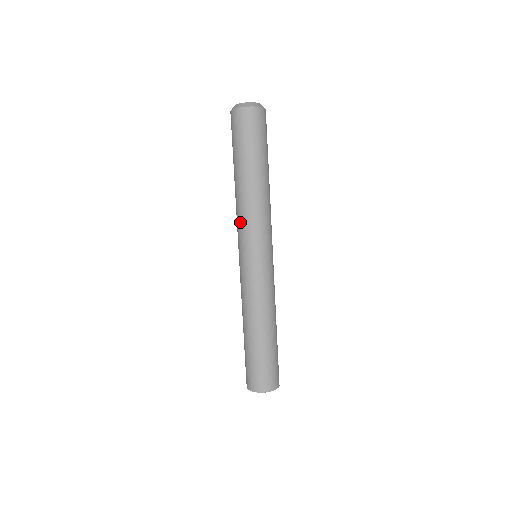
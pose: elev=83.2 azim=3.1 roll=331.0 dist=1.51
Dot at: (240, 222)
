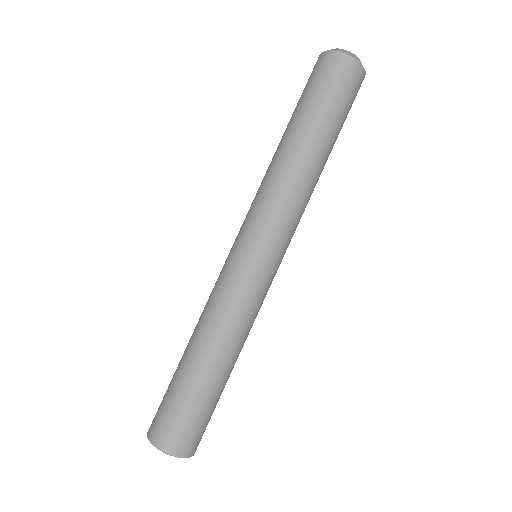
Dot at: (260, 198)
